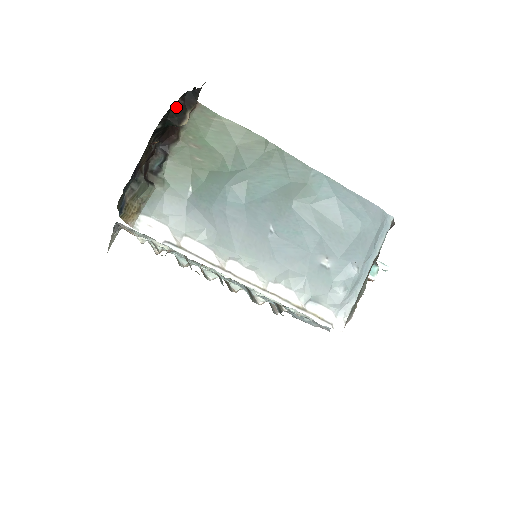
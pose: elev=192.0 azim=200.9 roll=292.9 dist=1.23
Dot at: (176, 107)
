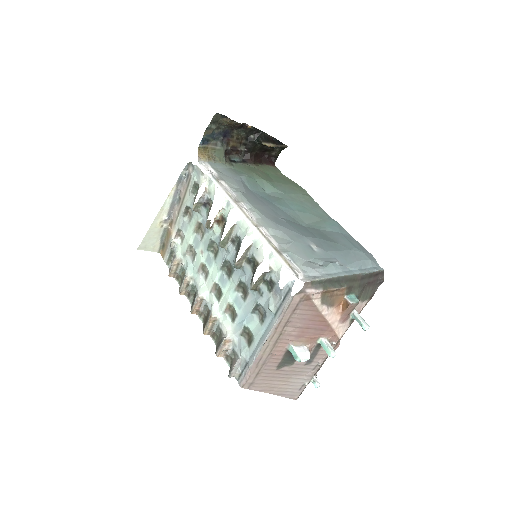
Dot at: (267, 136)
